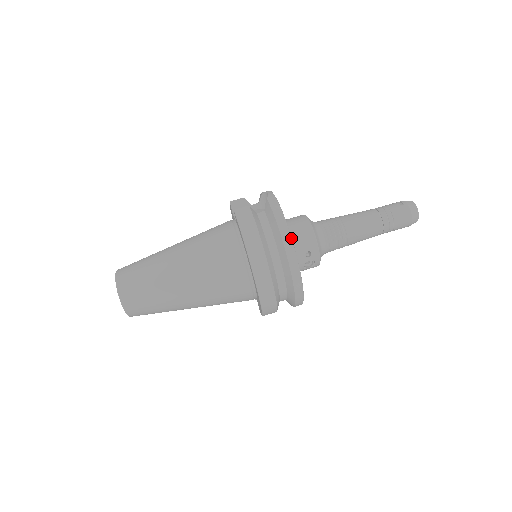
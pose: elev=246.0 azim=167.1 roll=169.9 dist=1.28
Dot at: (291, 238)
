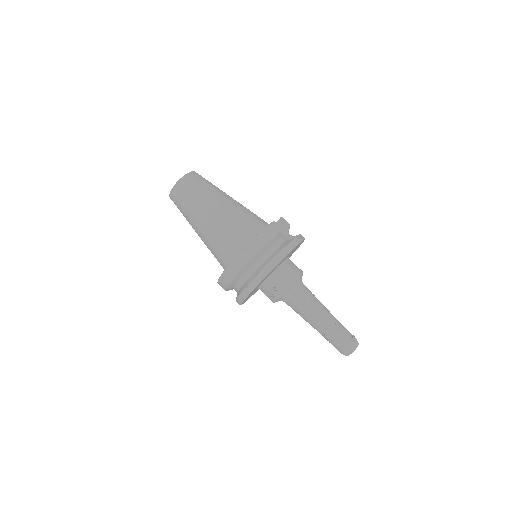
Dot at: (274, 267)
